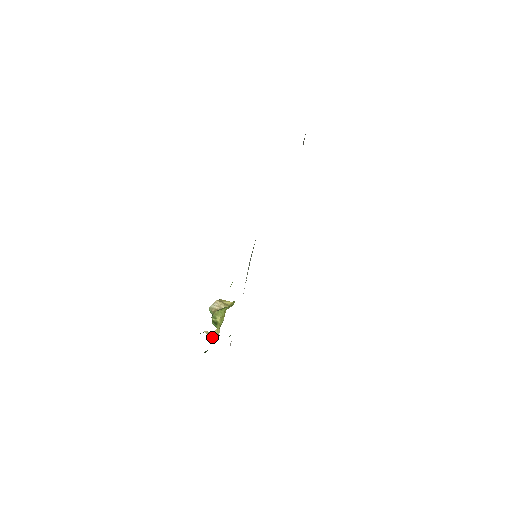
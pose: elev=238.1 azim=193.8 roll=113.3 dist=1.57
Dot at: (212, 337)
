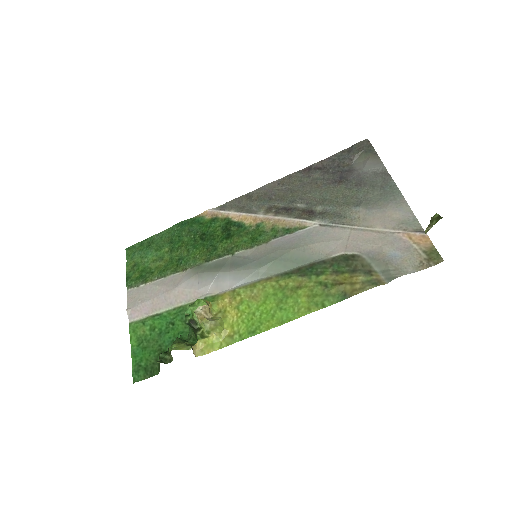
Dot at: (194, 353)
